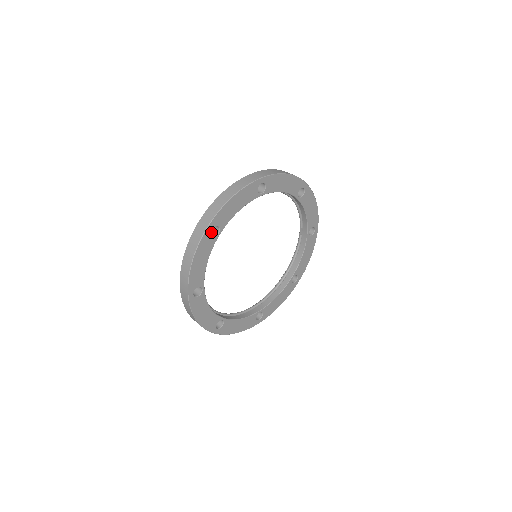
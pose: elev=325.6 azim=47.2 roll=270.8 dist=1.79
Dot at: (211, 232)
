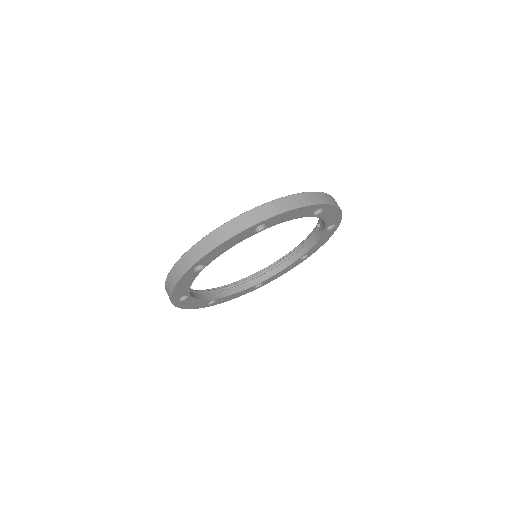
Dot at: occluded
